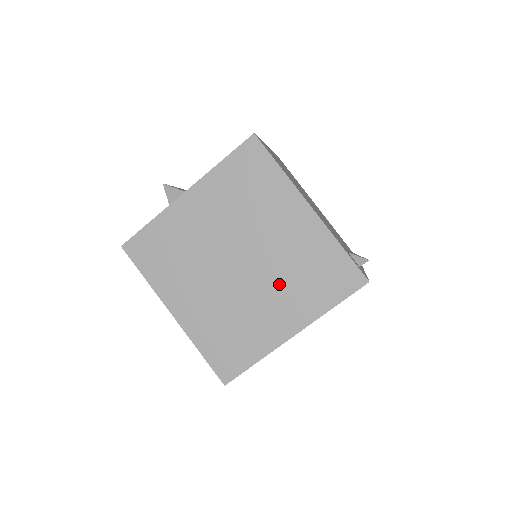
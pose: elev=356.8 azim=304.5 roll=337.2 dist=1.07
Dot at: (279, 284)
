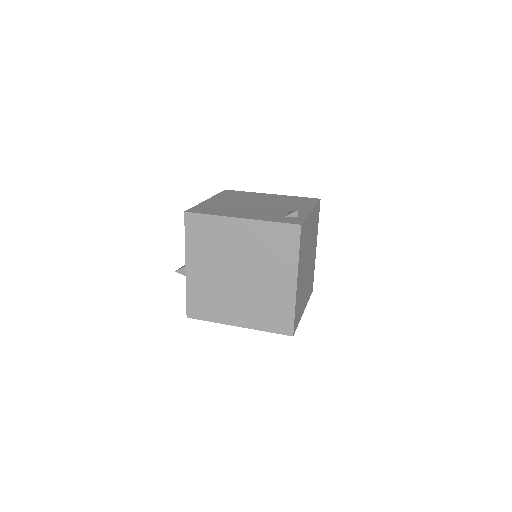
Dot at: (265, 267)
